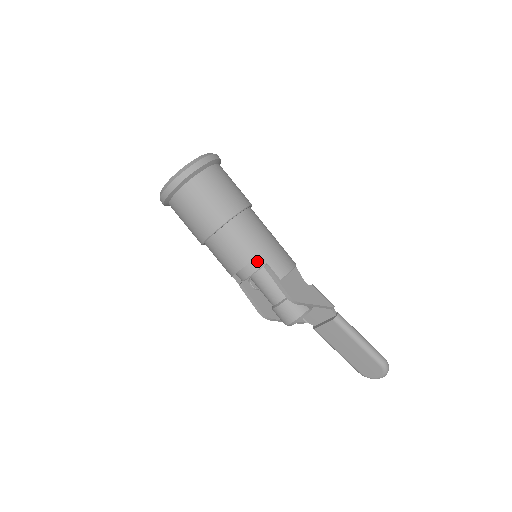
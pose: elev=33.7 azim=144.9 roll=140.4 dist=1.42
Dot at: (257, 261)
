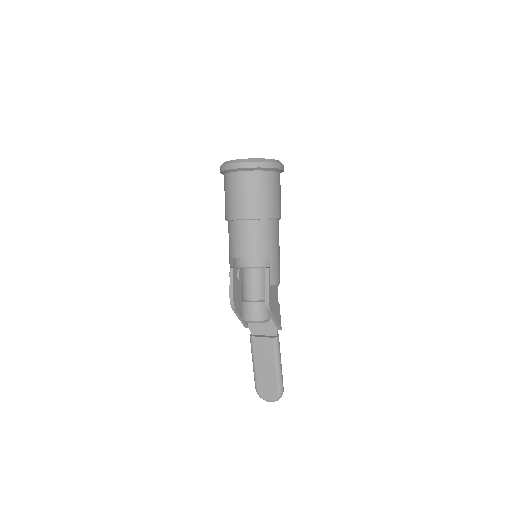
Dot at: (263, 261)
